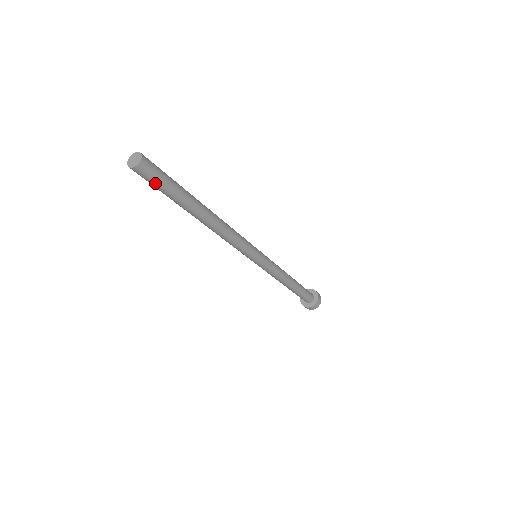
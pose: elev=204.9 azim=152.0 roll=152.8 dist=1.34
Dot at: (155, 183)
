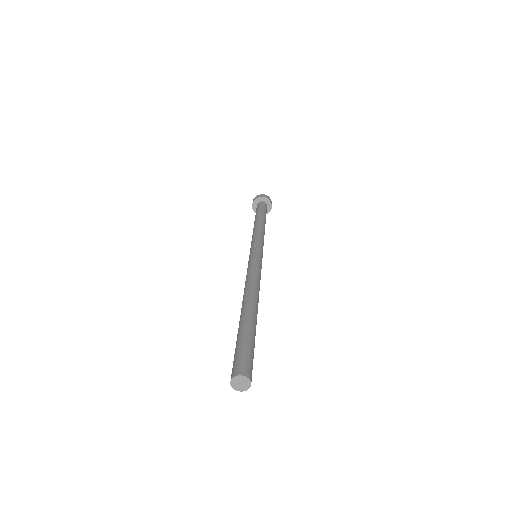
Dot at: occluded
